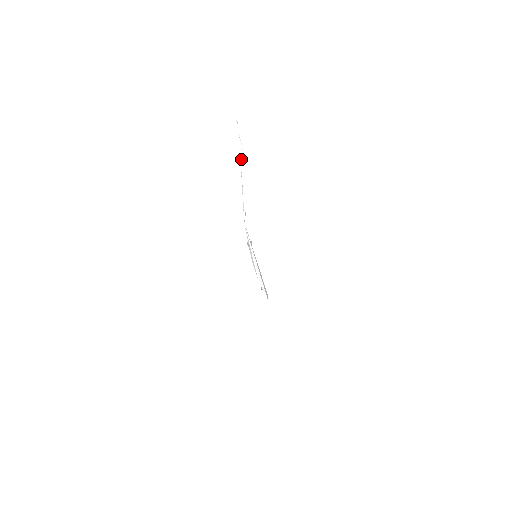
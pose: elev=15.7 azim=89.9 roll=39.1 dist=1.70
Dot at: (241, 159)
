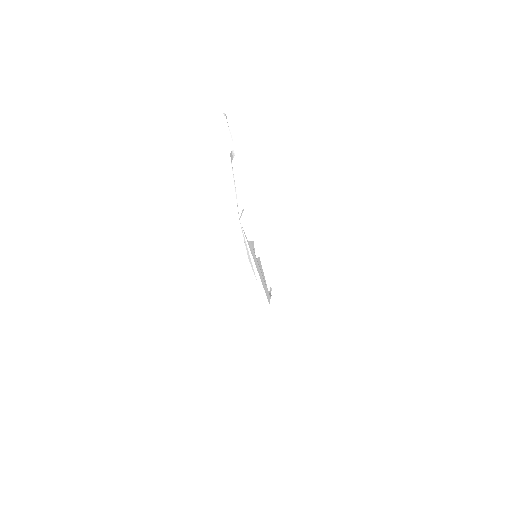
Dot at: (232, 153)
